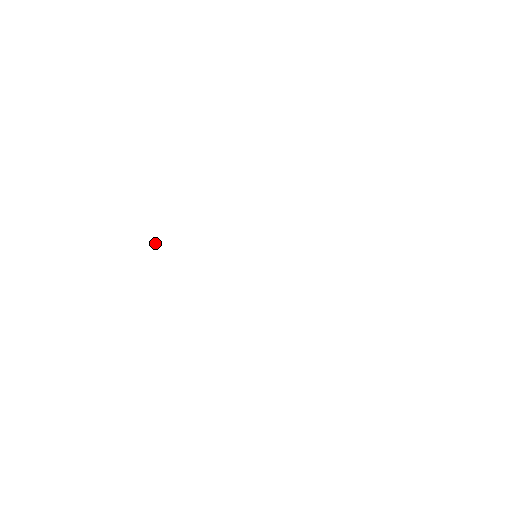
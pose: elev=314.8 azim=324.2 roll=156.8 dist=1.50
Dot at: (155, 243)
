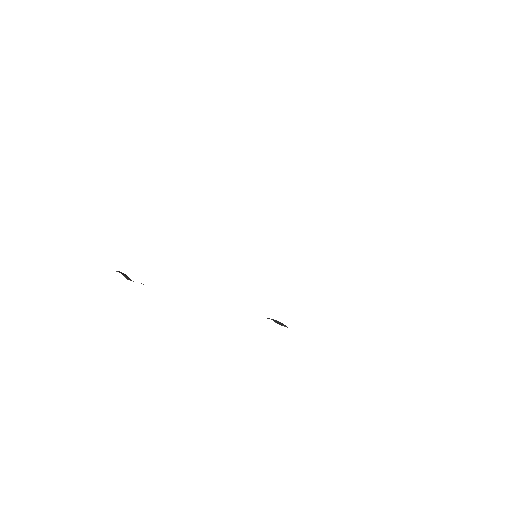
Dot at: (126, 278)
